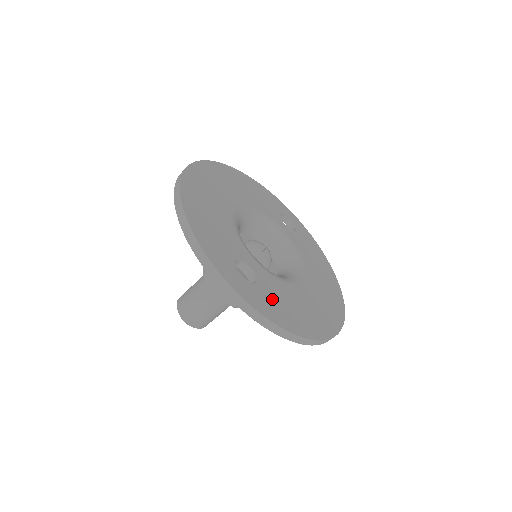
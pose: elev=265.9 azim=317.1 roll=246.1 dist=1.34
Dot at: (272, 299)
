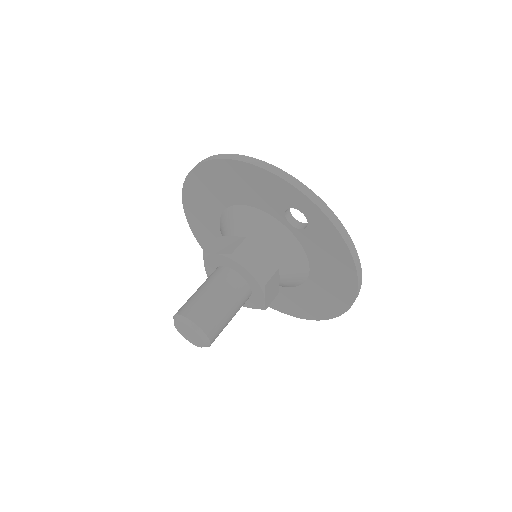
Dot at: occluded
